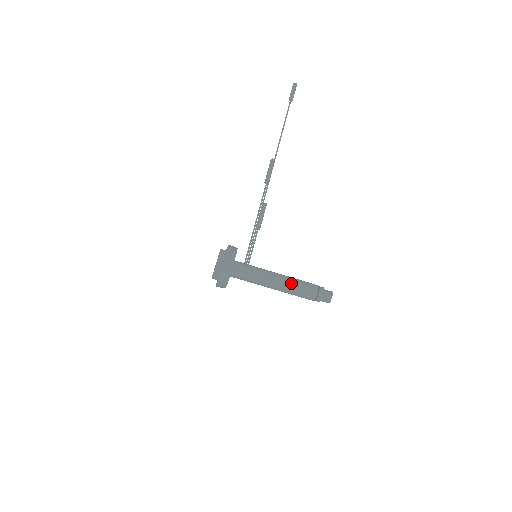
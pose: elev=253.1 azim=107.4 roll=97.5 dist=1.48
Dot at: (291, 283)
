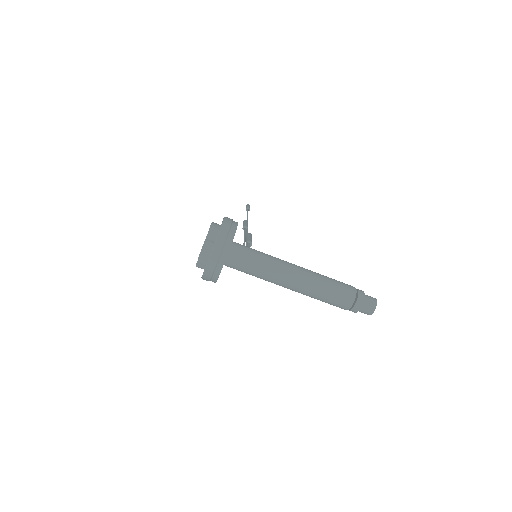
Dot at: (317, 273)
